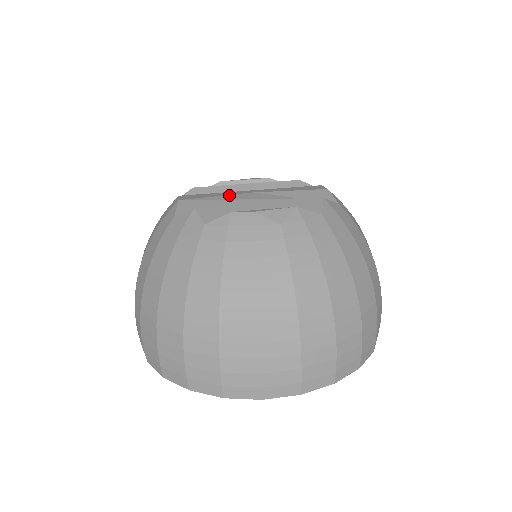
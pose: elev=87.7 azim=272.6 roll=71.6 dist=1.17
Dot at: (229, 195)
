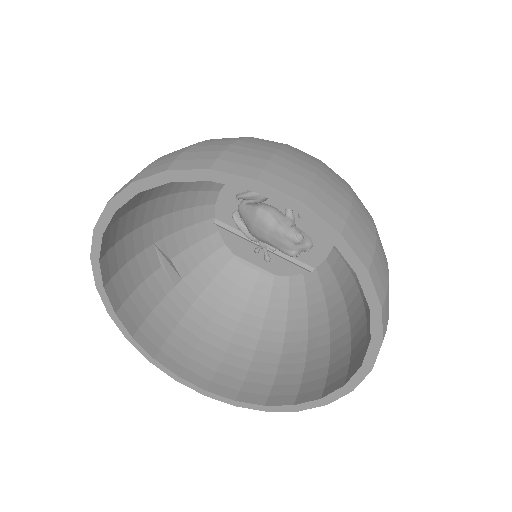
Dot at: occluded
